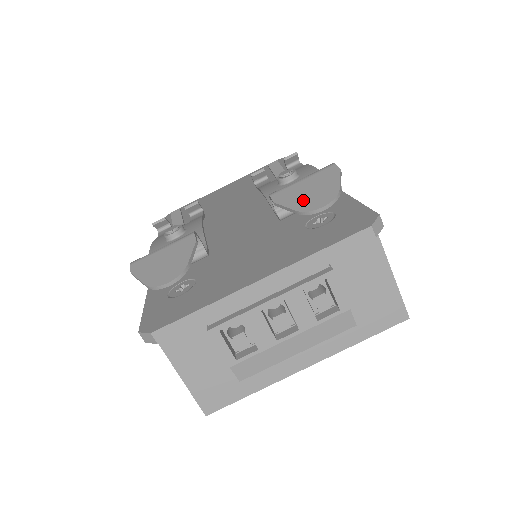
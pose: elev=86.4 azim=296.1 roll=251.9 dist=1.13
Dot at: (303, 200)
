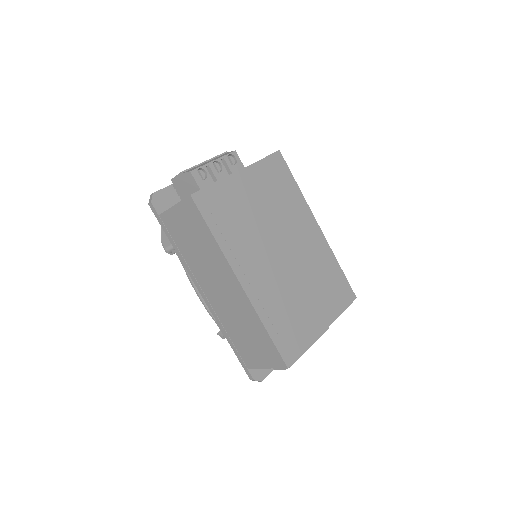
Dot at: occluded
